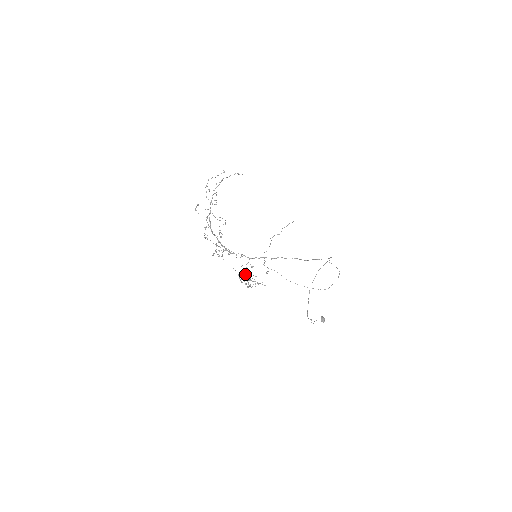
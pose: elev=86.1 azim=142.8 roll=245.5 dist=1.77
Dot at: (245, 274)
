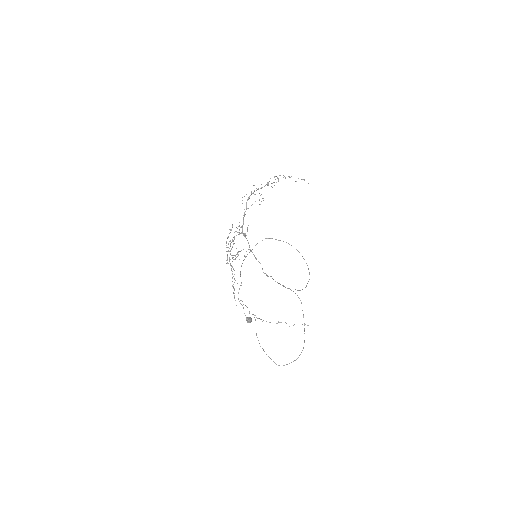
Dot at: occluded
